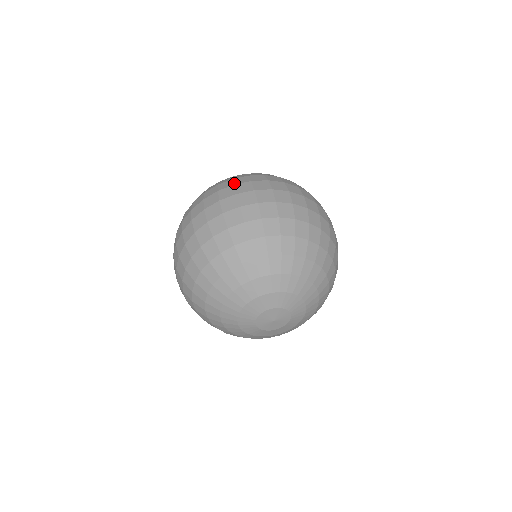
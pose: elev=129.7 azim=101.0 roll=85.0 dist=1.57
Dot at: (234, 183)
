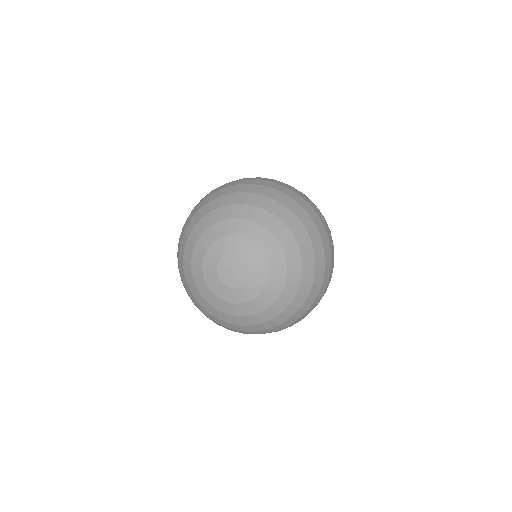
Dot at: occluded
